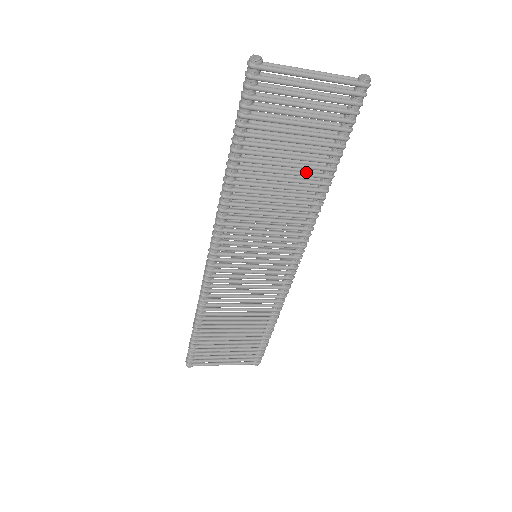
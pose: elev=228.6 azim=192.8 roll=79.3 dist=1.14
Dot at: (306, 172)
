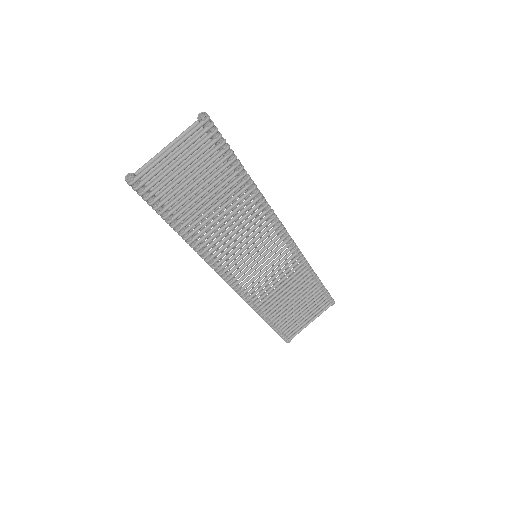
Dot at: (229, 192)
